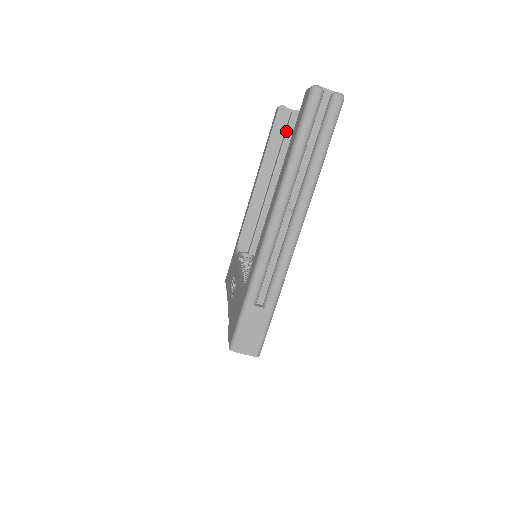
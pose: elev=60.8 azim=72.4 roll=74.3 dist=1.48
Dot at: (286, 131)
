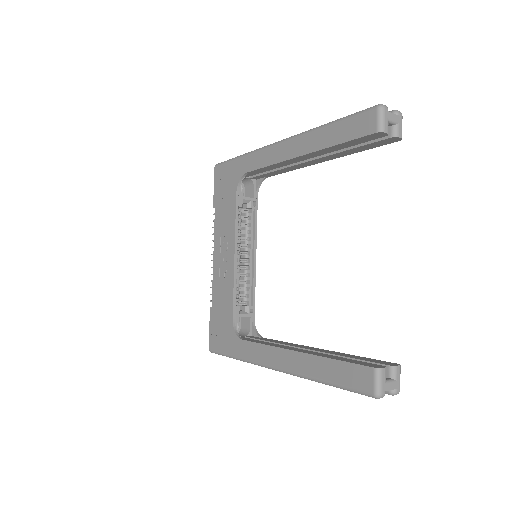
Dot at: (367, 144)
